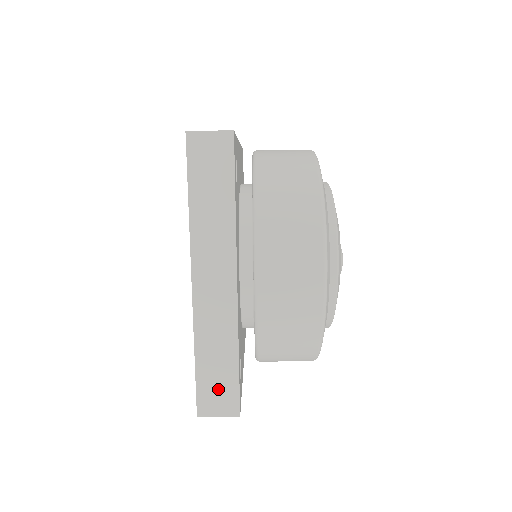
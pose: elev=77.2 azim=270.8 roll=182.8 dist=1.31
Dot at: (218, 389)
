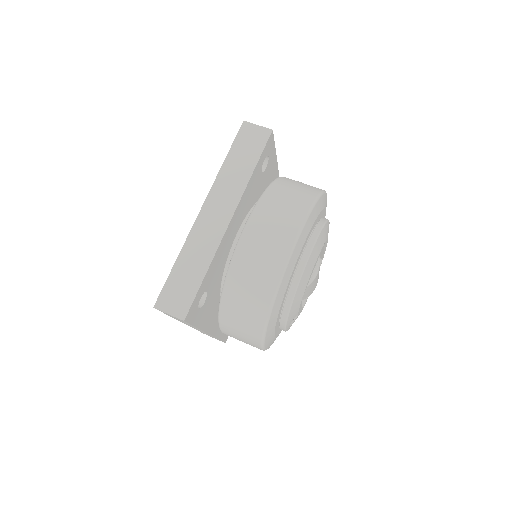
Dot at: (179, 292)
